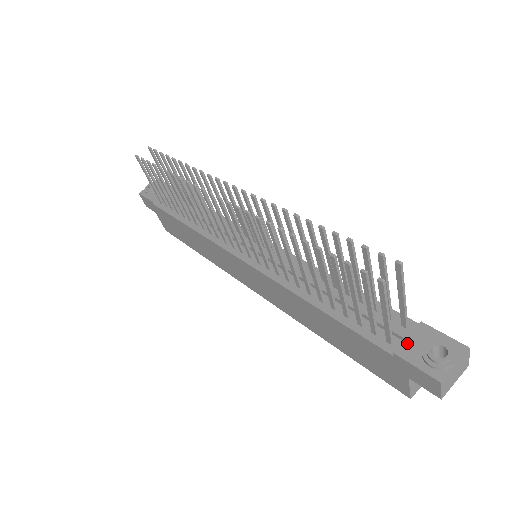
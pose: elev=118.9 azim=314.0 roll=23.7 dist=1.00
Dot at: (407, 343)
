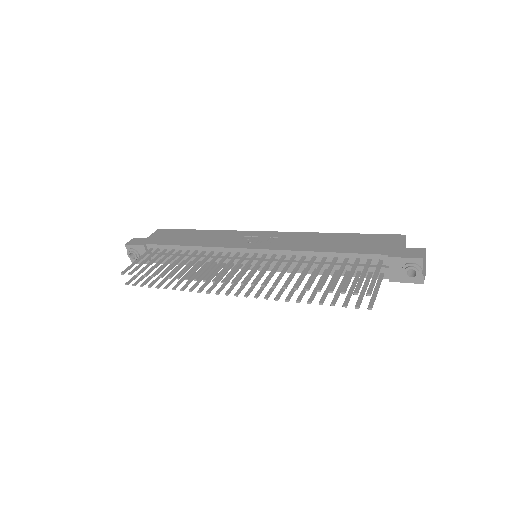
Dot at: (392, 273)
